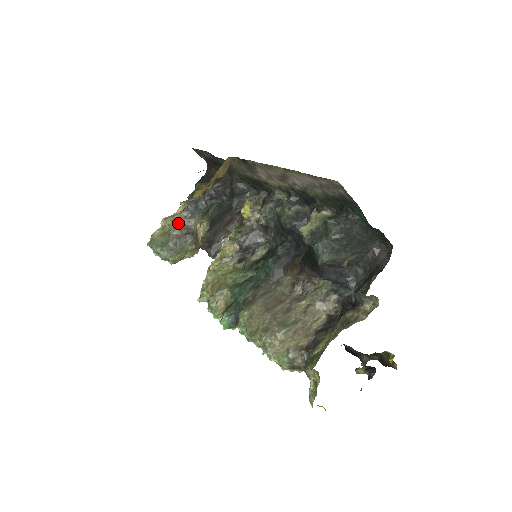
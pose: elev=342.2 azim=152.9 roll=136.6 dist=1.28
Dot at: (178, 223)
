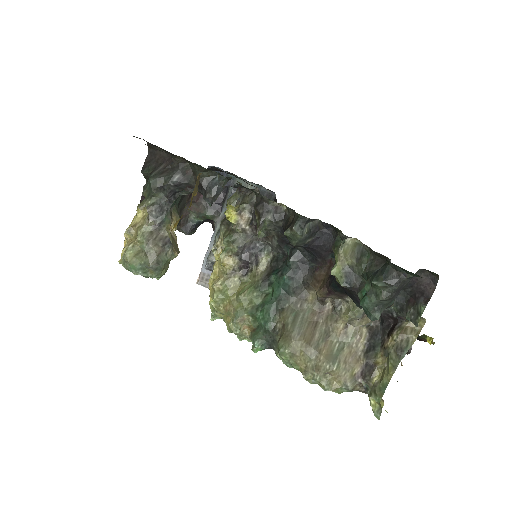
Dot at: (149, 237)
